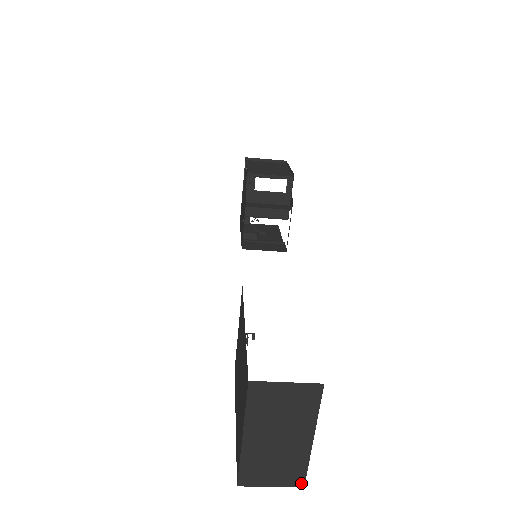
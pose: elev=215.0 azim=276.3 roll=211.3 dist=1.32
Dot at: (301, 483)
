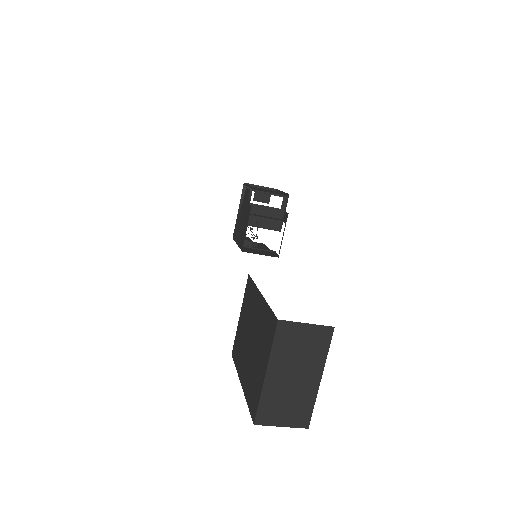
Dot at: (306, 424)
